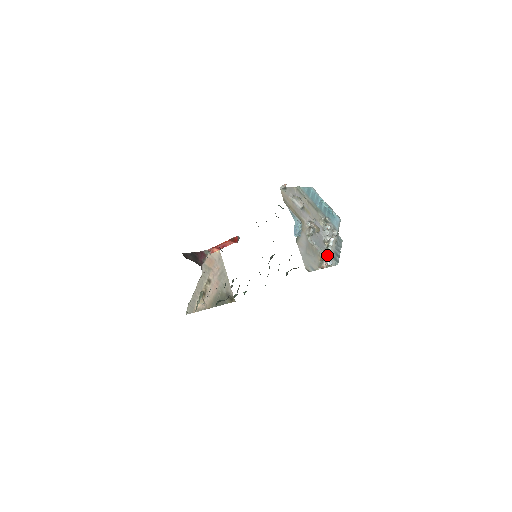
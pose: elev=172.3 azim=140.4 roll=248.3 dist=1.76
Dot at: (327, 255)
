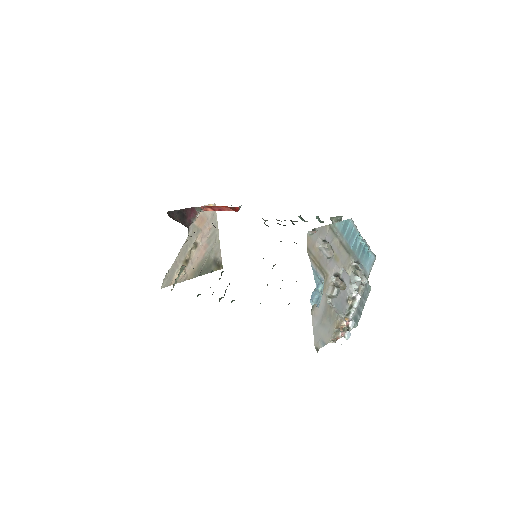
Dot at: (347, 323)
